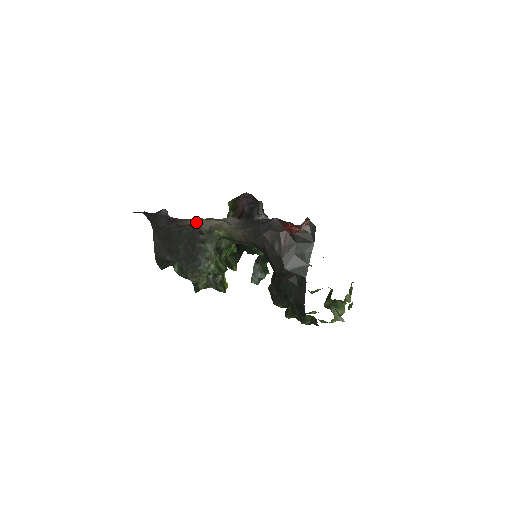
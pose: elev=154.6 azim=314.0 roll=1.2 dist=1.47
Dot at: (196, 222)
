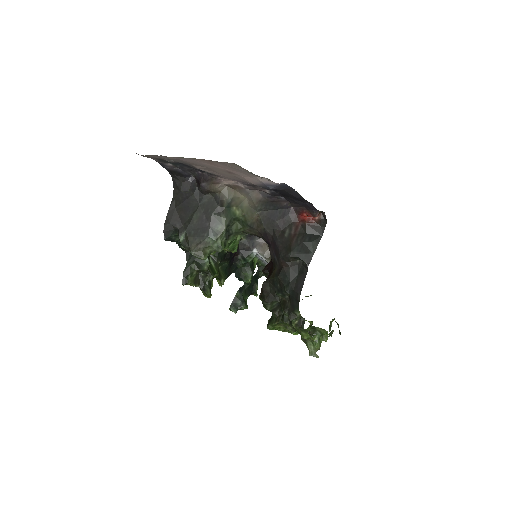
Dot at: (222, 190)
